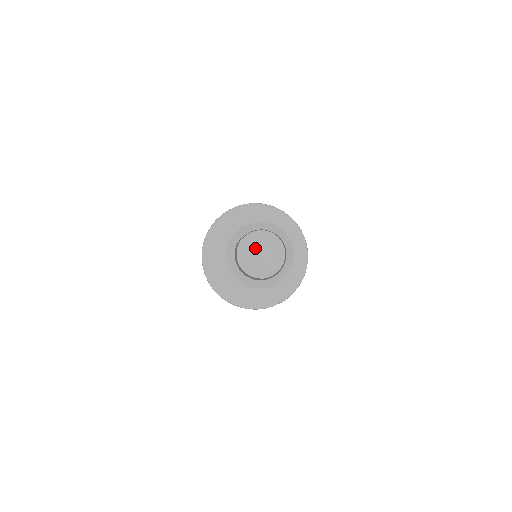
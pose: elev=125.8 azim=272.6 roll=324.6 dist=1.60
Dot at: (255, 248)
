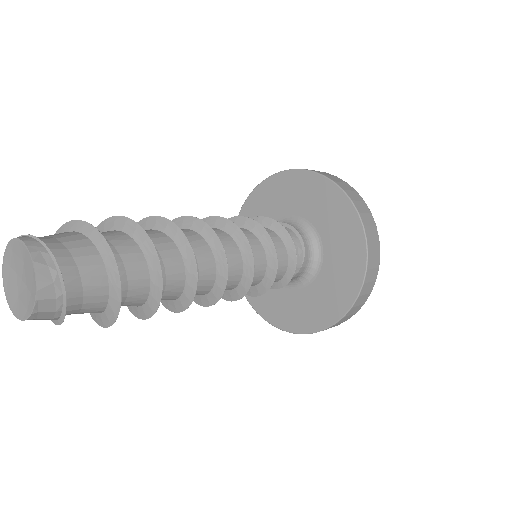
Dot at: (18, 265)
